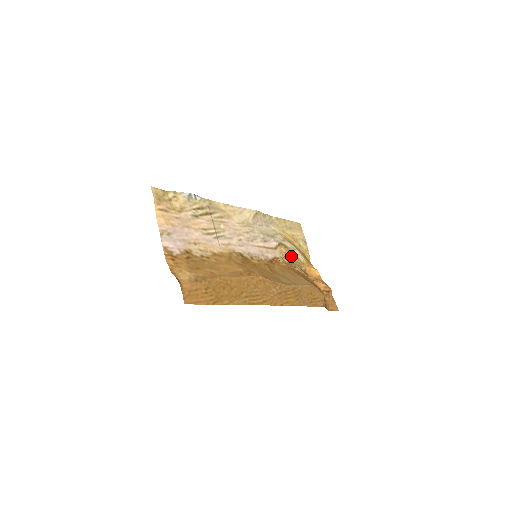
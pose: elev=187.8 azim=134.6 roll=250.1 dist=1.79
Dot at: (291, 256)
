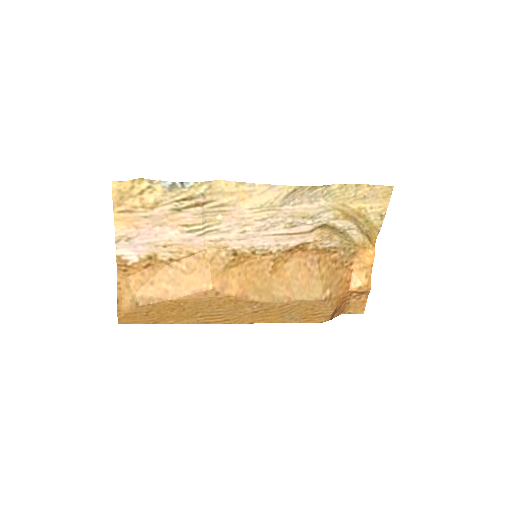
Dot at: (339, 236)
